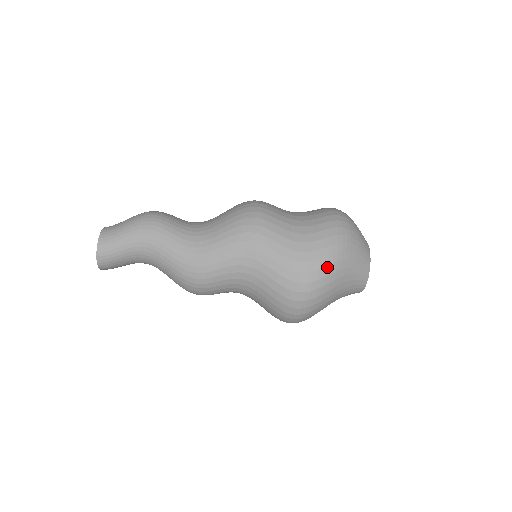
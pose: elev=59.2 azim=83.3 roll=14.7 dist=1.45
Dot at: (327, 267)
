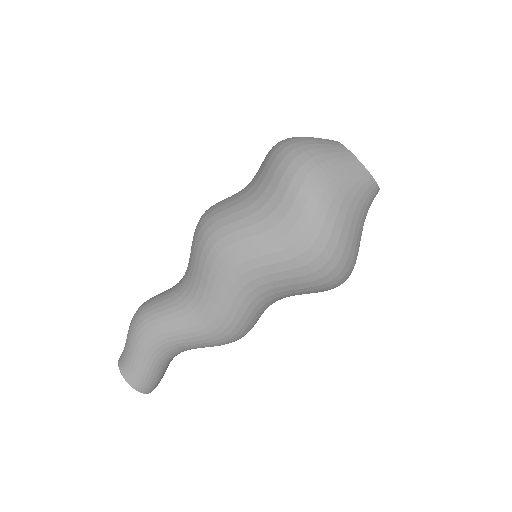
Dot at: (325, 221)
